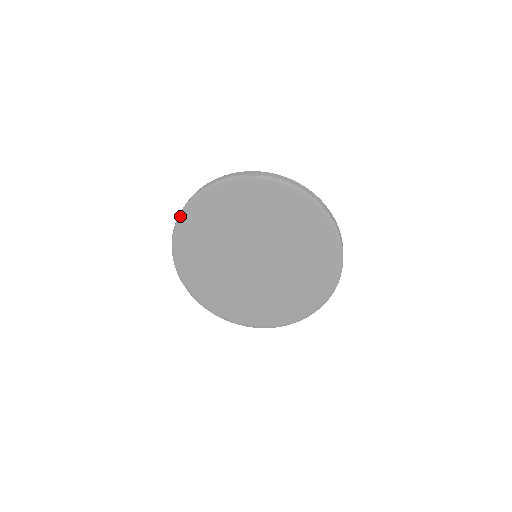
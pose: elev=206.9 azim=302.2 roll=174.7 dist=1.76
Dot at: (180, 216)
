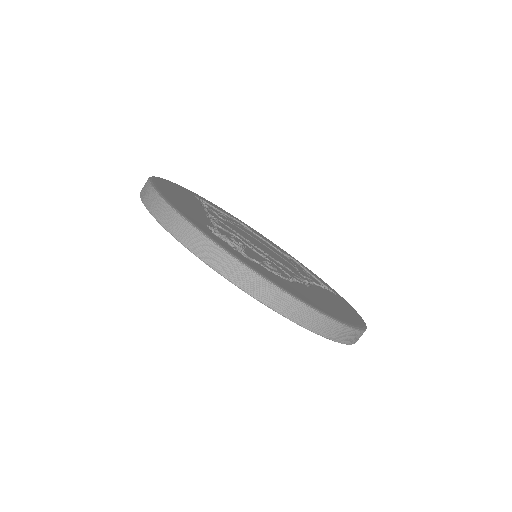
Dot at: occluded
